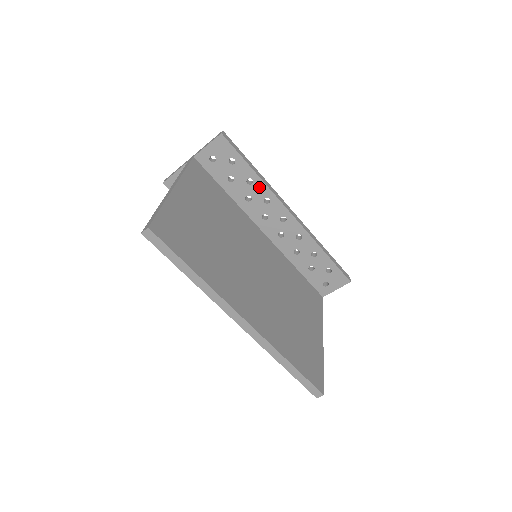
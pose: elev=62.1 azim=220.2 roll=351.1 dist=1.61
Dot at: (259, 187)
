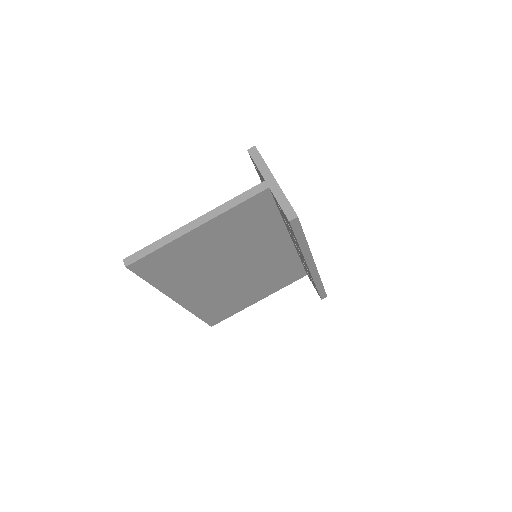
Dot at: occluded
